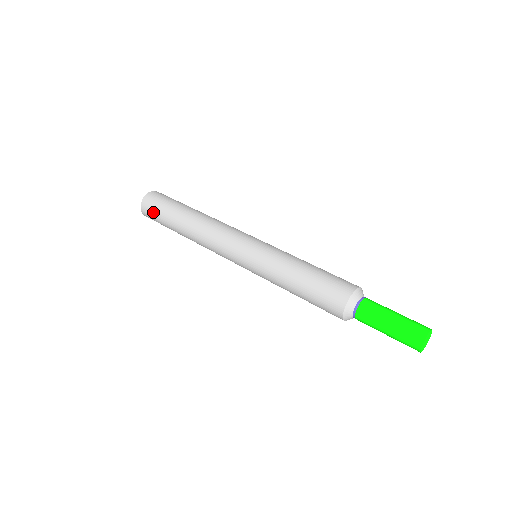
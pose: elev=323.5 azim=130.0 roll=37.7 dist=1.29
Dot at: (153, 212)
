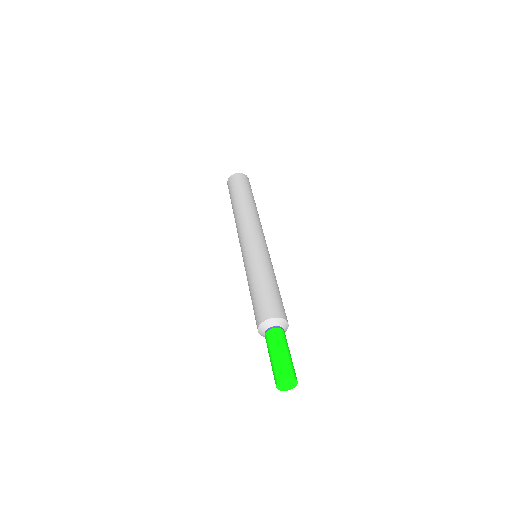
Dot at: occluded
